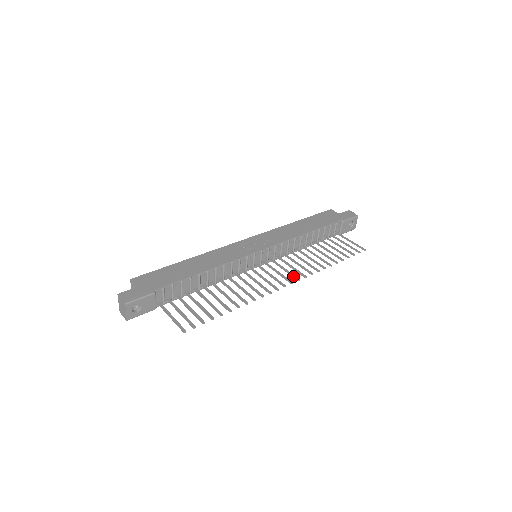
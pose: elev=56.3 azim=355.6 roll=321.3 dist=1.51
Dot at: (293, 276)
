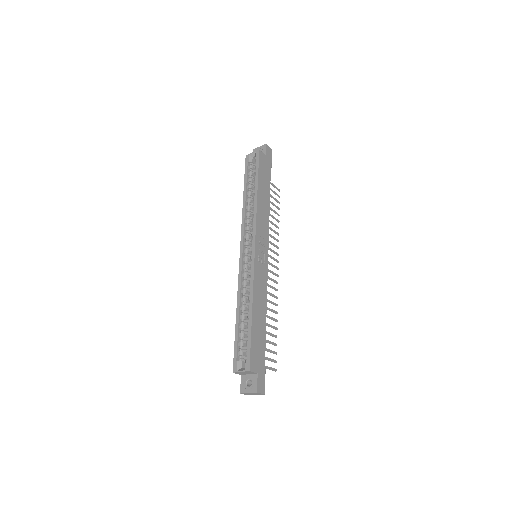
Dot at: (275, 260)
